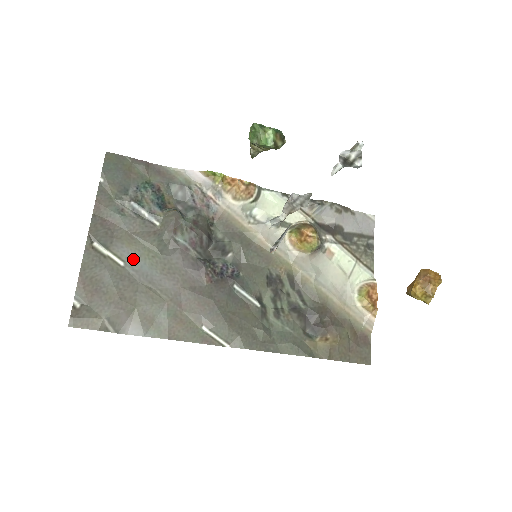
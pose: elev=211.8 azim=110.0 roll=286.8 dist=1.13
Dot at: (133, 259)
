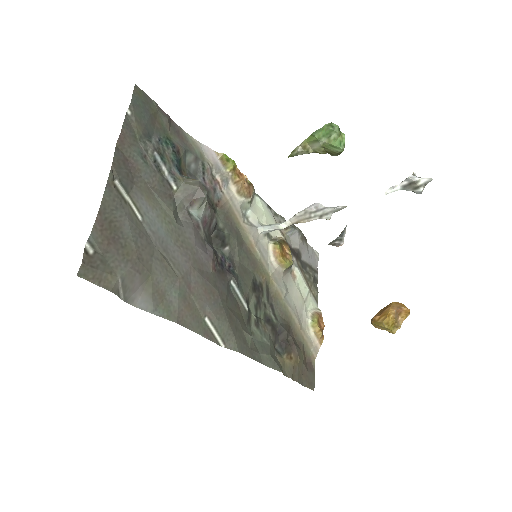
Dot at: (151, 217)
